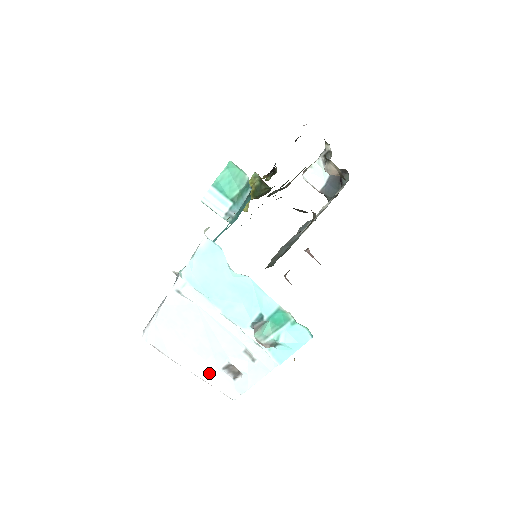
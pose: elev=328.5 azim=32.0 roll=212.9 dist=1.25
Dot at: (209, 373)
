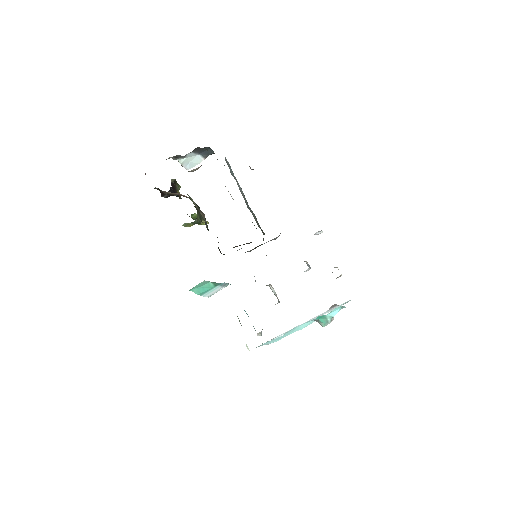
Dot at: occluded
